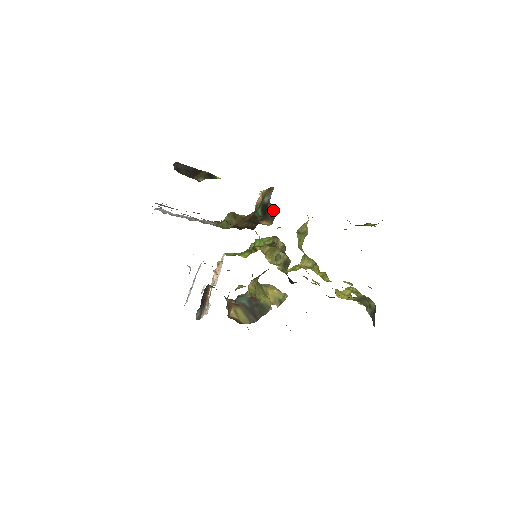
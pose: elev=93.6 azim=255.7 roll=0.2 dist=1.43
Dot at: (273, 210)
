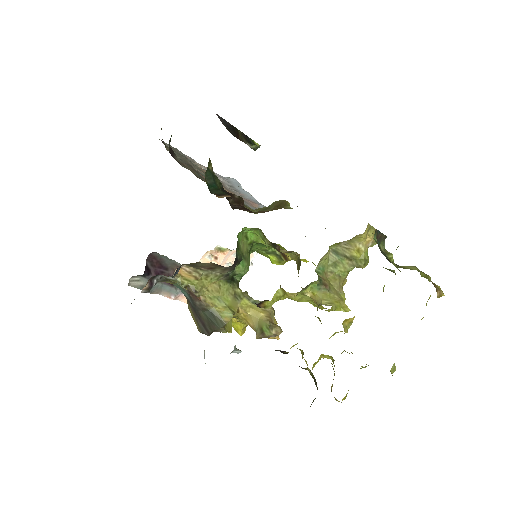
Dot at: occluded
